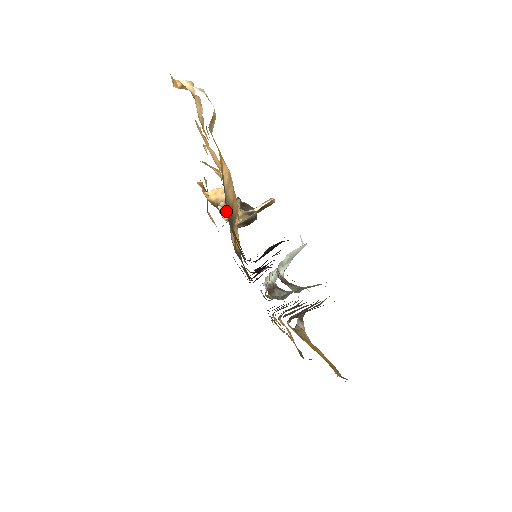
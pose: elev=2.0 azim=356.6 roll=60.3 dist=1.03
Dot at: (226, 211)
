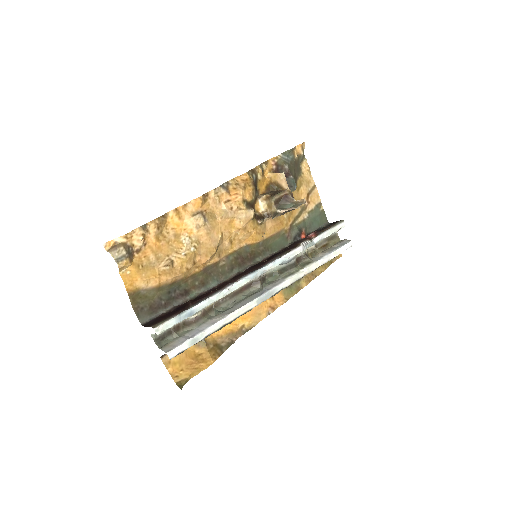
Dot at: (135, 303)
